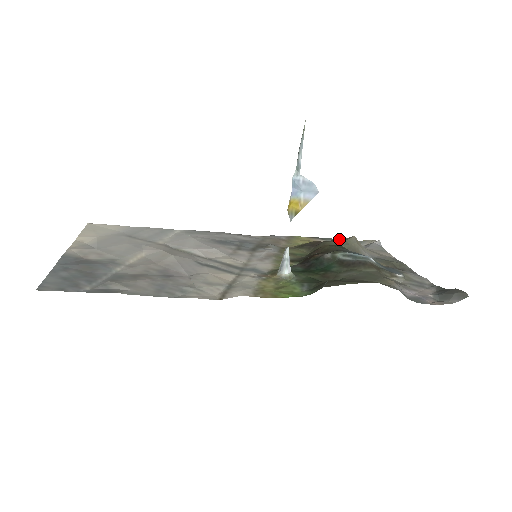
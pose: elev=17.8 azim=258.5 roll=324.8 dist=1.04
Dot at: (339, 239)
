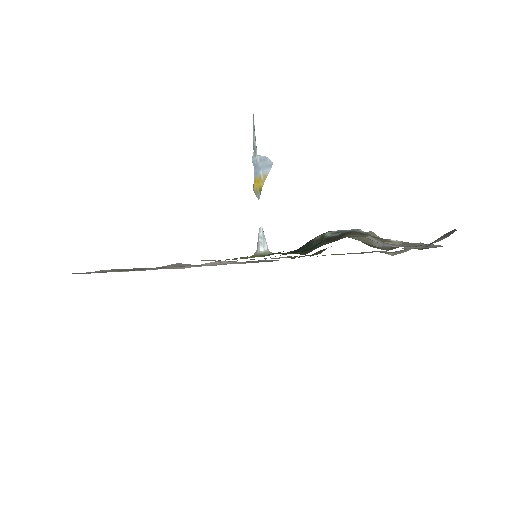
Dot at: occluded
